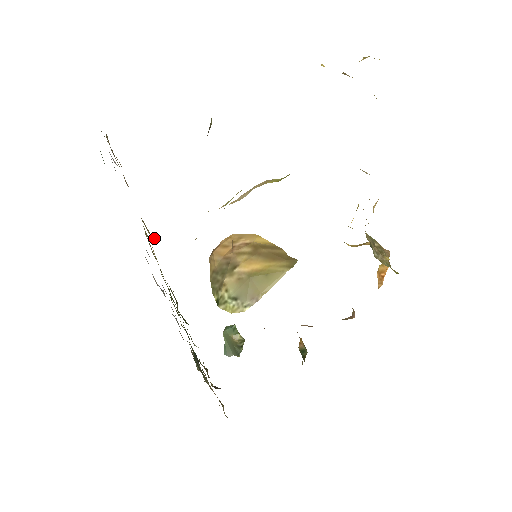
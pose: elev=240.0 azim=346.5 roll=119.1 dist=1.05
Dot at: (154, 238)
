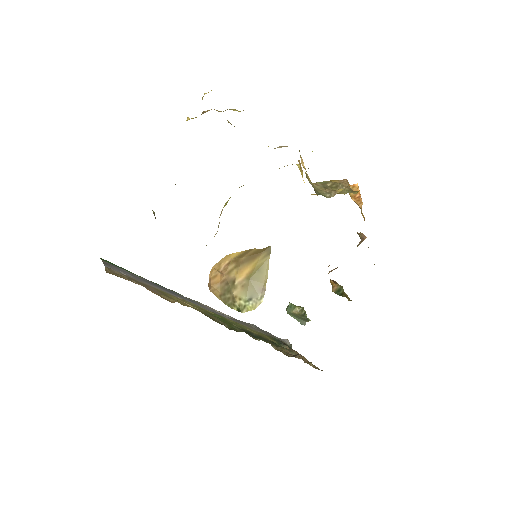
Dot at: occluded
